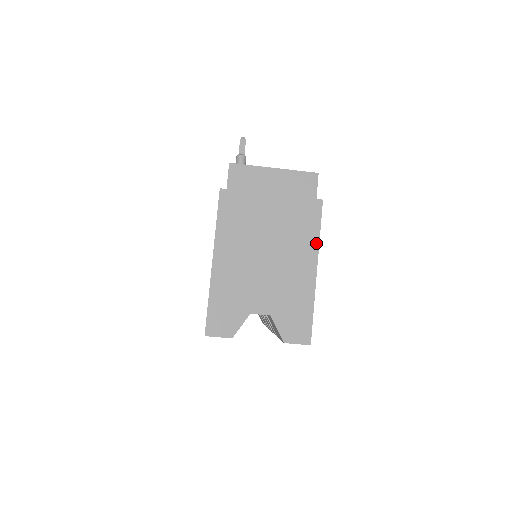
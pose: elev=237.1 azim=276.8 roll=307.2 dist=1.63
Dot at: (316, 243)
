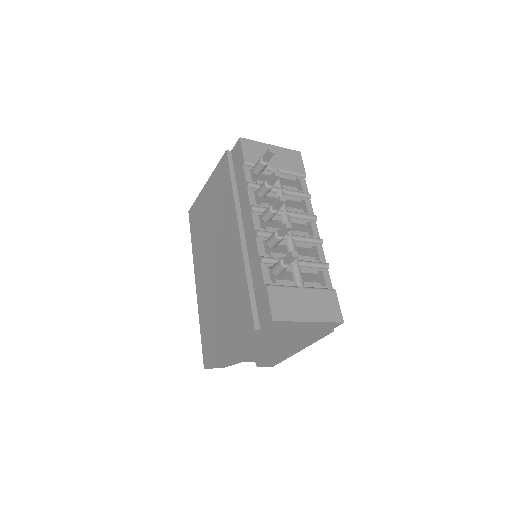
Dot at: (311, 343)
